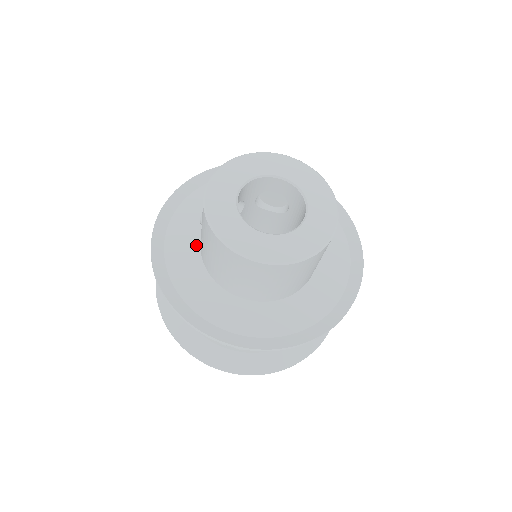
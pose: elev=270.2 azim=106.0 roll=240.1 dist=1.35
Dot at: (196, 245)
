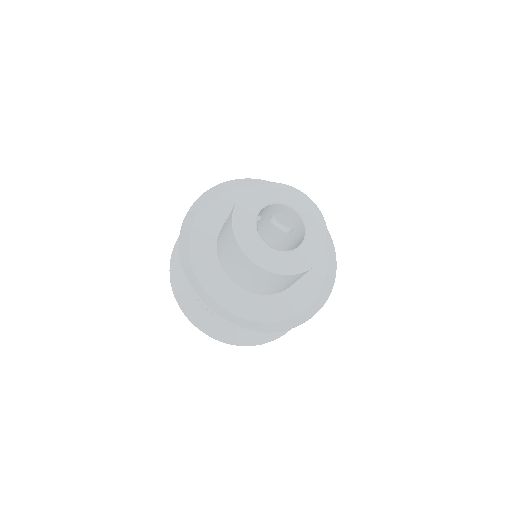
Dot at: (215, 234)
